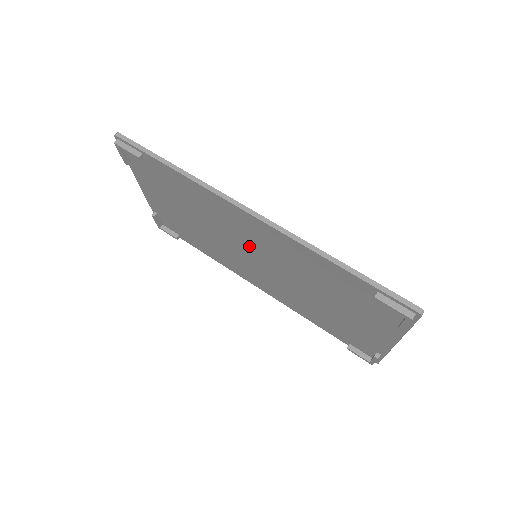
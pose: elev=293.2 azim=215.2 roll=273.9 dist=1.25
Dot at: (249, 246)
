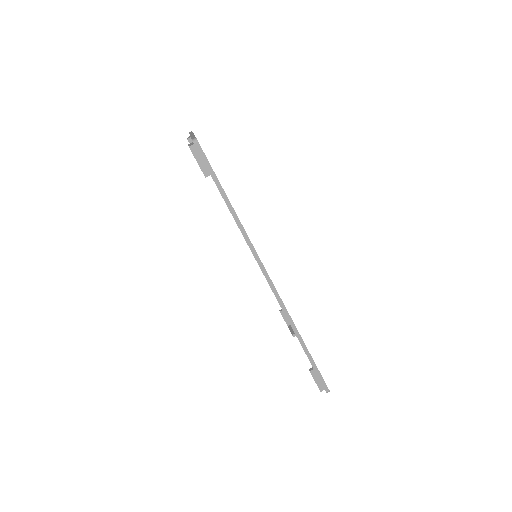
Dot at: occluded
